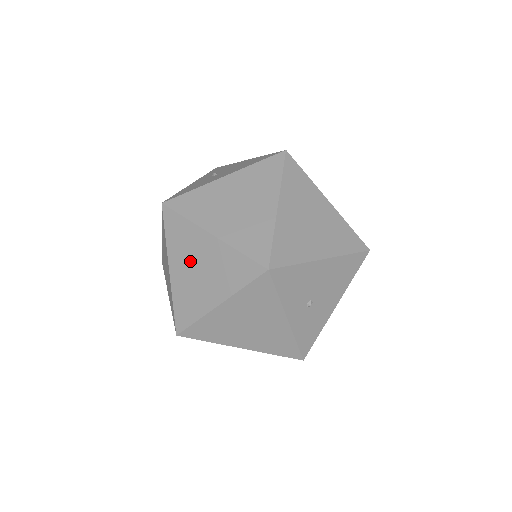
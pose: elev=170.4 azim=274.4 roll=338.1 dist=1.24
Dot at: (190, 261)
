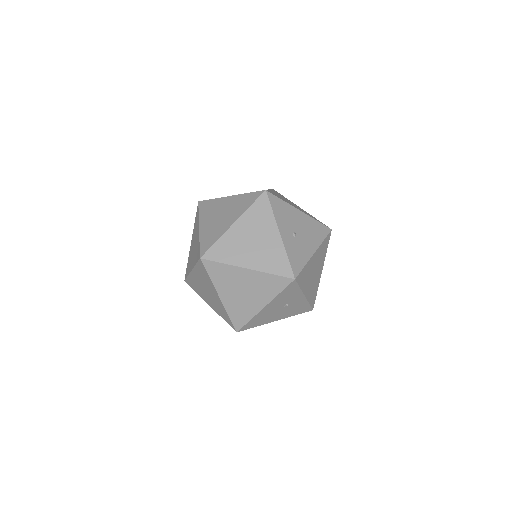
Dot at: (215, 215)
